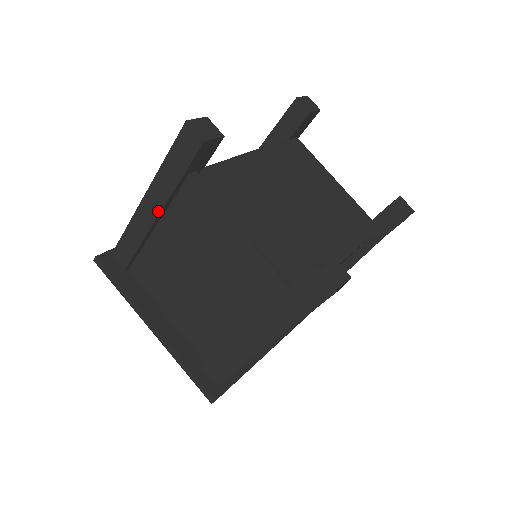
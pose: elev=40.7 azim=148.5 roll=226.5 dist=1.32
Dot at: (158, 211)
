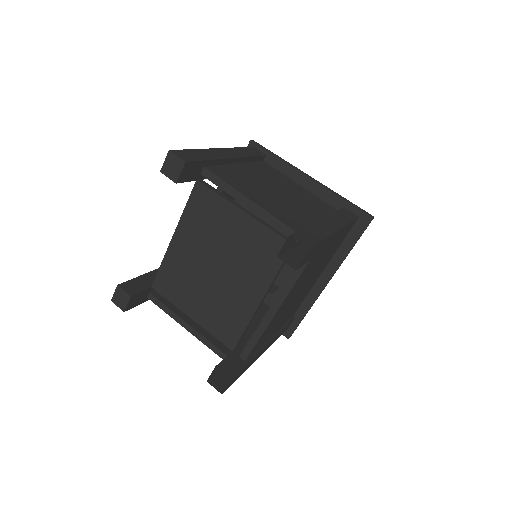
Dot at: occluded
